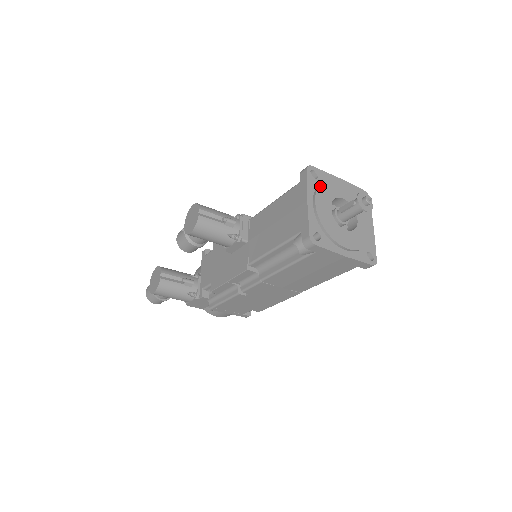
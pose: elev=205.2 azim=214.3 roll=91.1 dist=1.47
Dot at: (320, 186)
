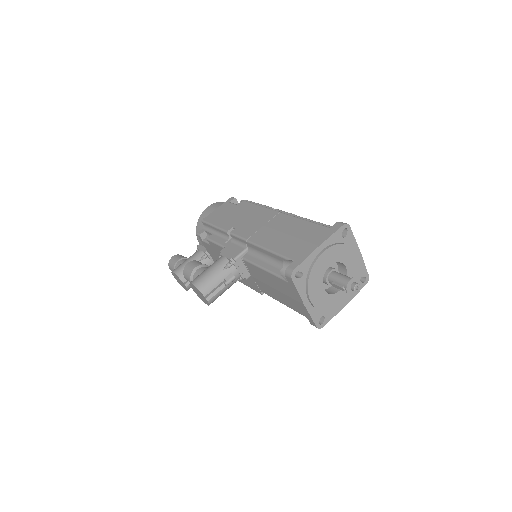
Dot at: (309, 283)
